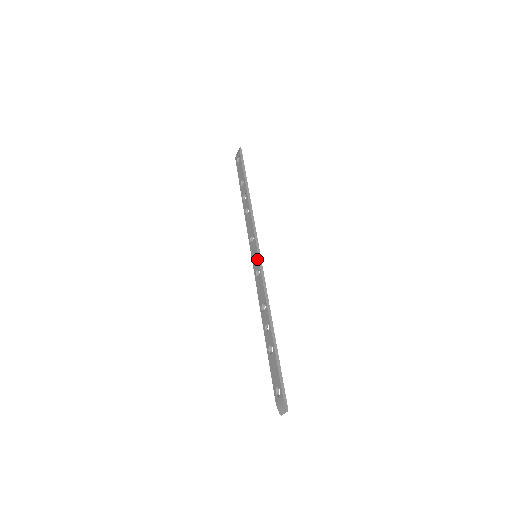
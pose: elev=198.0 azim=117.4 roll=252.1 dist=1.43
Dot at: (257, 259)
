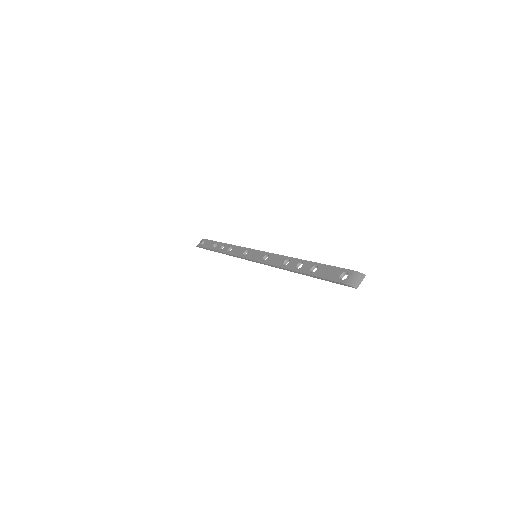
Dot at: (260, 252)
